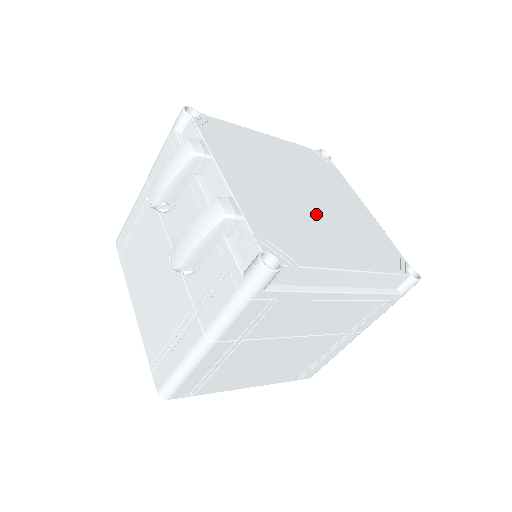
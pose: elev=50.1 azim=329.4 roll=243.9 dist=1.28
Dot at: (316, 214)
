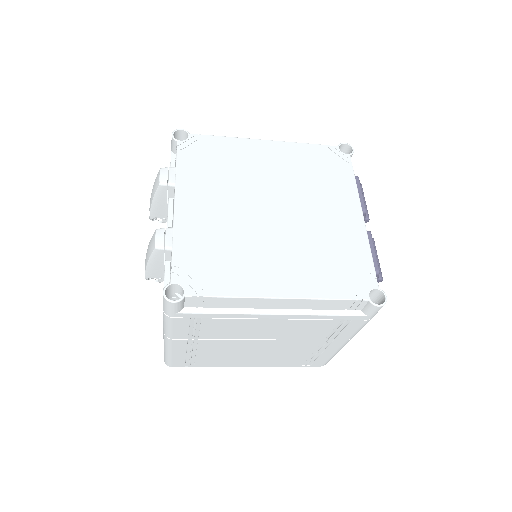
Dot at: (271, 234)
